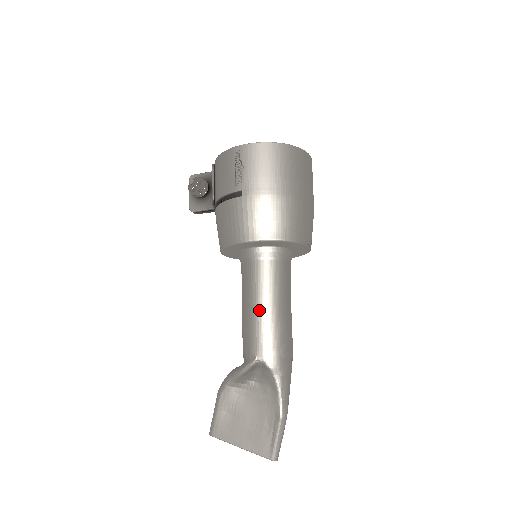
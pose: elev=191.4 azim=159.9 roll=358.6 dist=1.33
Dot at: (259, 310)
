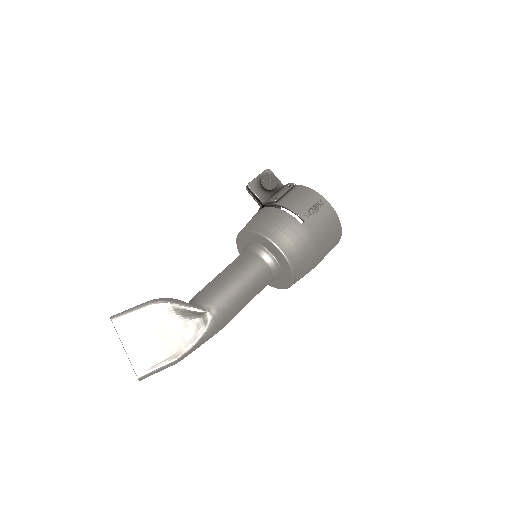
Dot at: (238, 288)
